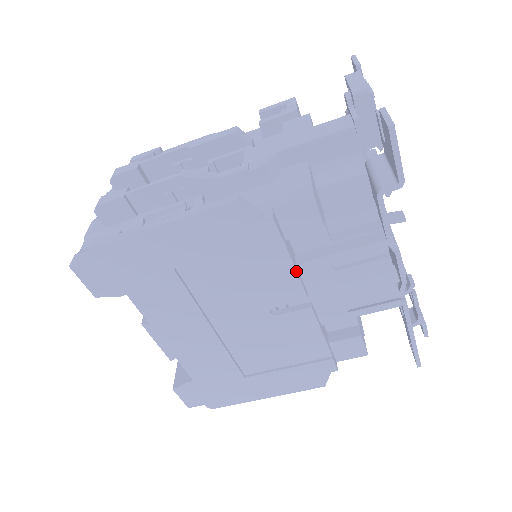
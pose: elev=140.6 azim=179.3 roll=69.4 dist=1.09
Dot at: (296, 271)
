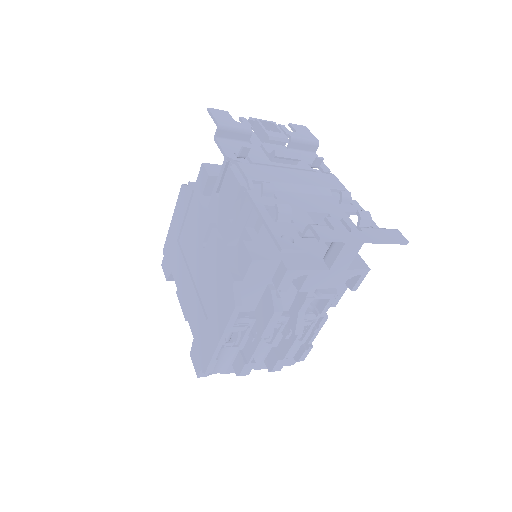
Dot at: (202, 207)
